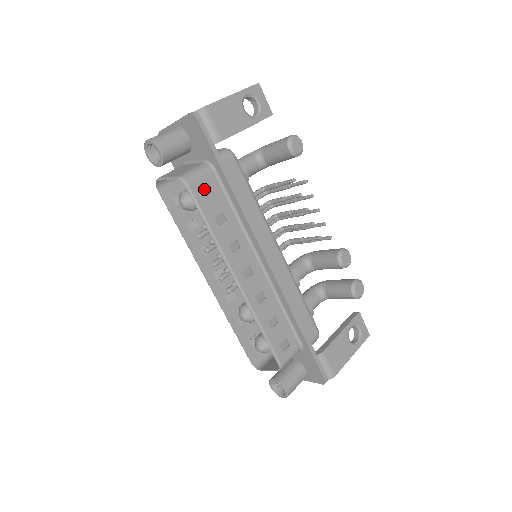
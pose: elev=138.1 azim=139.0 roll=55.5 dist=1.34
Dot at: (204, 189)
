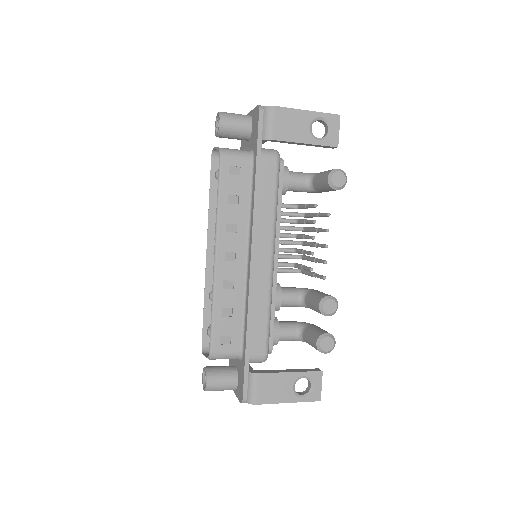
Dot at: (234, 168)
